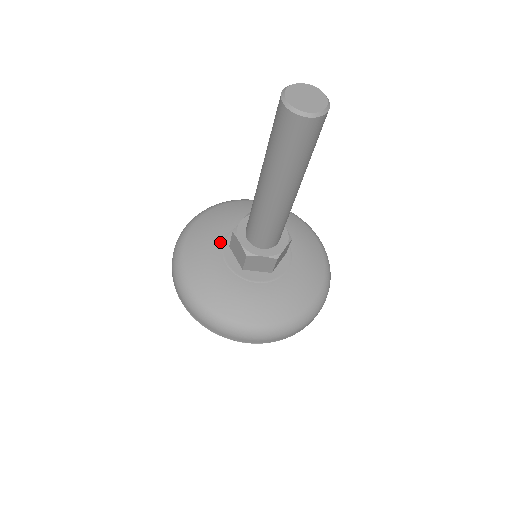
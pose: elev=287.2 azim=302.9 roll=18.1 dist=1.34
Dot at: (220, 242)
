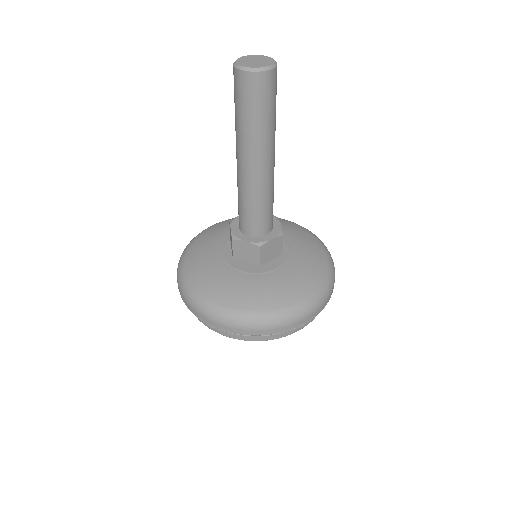
Dot at: (222, 262)
